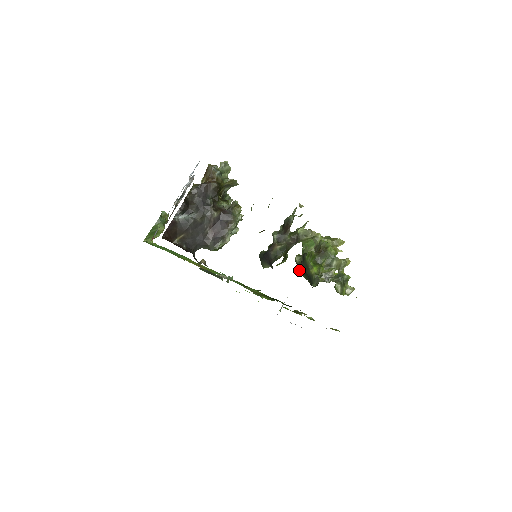
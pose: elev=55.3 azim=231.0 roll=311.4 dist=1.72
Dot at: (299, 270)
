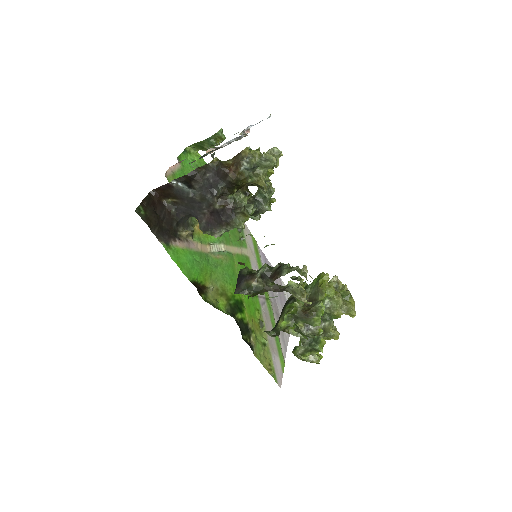
Dot at: occluded
